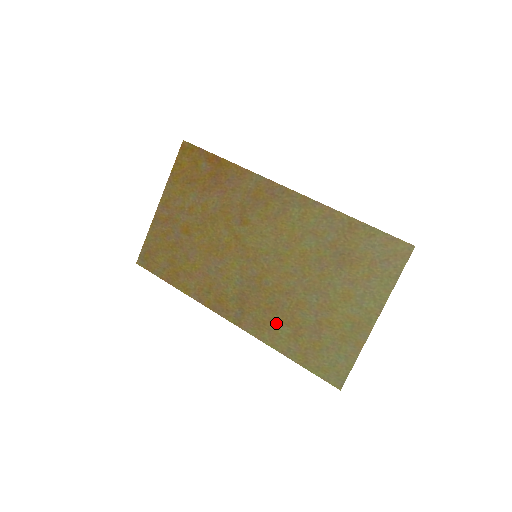
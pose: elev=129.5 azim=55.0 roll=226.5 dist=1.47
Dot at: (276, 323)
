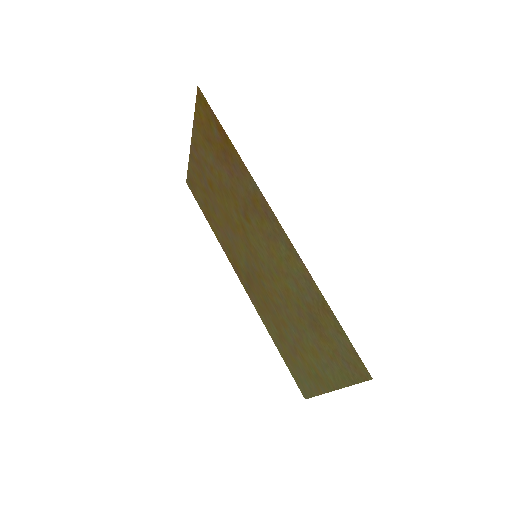
Dot at: (269, 318)
